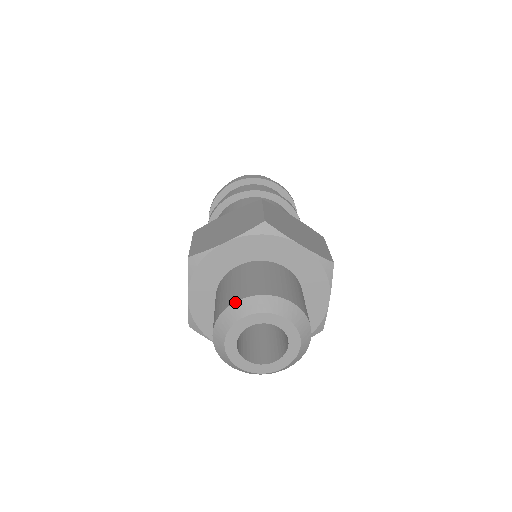
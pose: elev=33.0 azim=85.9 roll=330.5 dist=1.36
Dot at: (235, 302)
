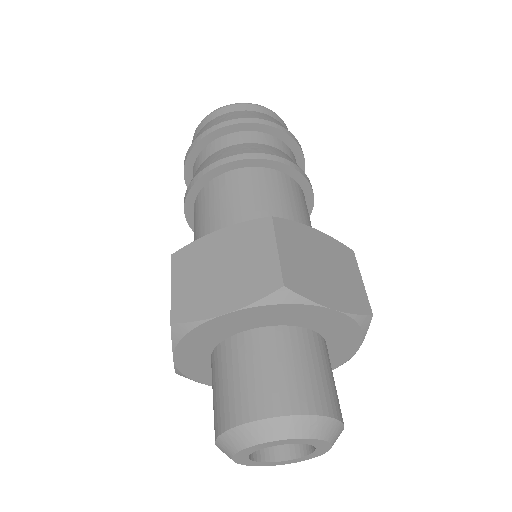
Dot at: (215, 444)
